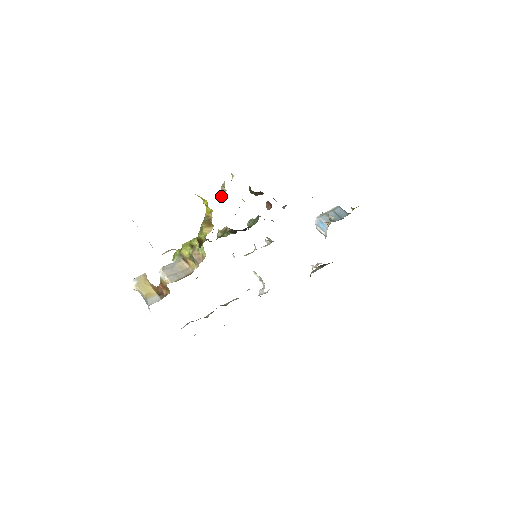
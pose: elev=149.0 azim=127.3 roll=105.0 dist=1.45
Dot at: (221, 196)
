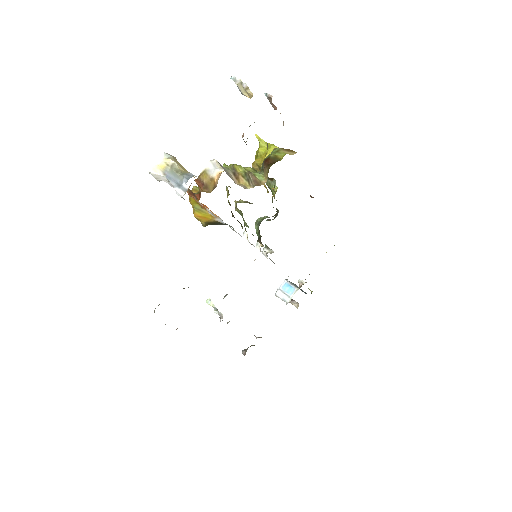
Dot at: occluded
